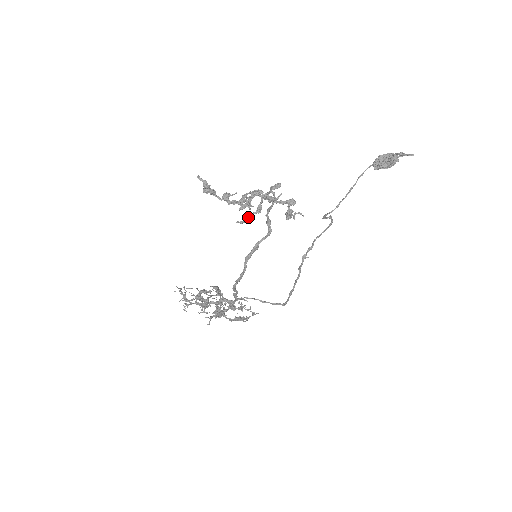
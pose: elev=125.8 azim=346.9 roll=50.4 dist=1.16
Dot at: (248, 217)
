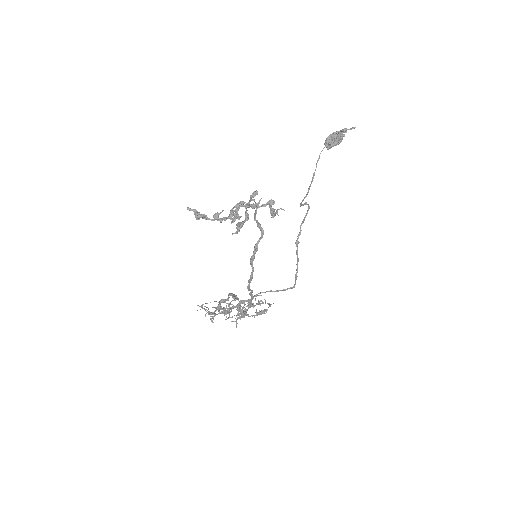
Dot at: (240, 227)
